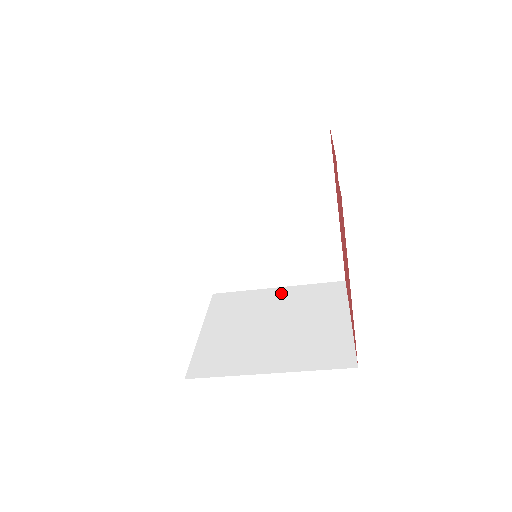
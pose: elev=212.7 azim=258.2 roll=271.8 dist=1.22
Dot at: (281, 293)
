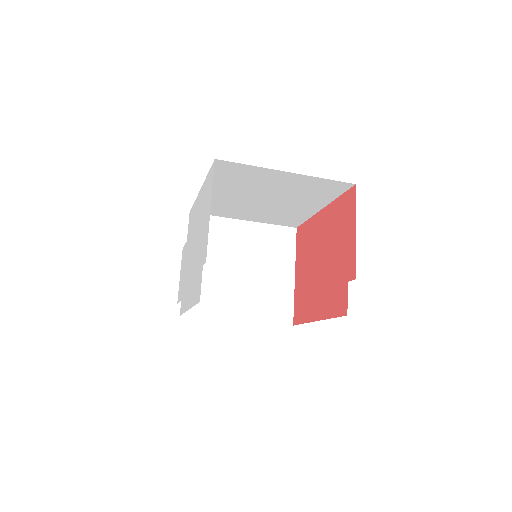
Dot at: (248, 230)
